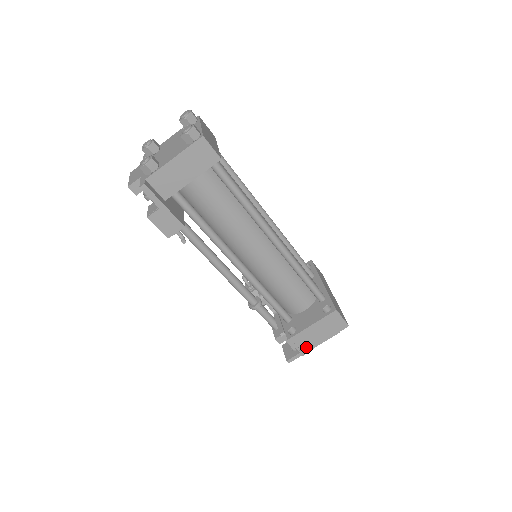
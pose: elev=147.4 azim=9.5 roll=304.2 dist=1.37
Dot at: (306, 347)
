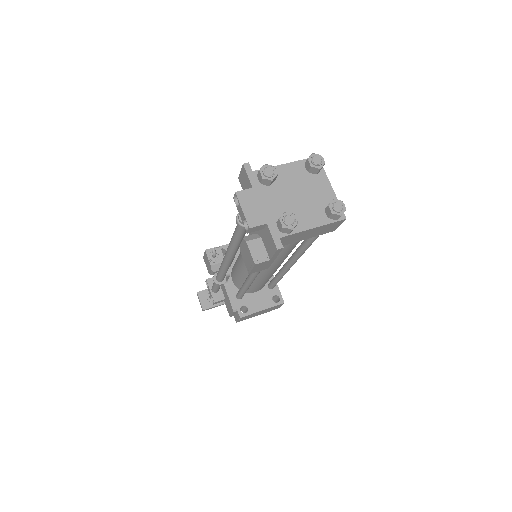
Dot at: (244, 319)
